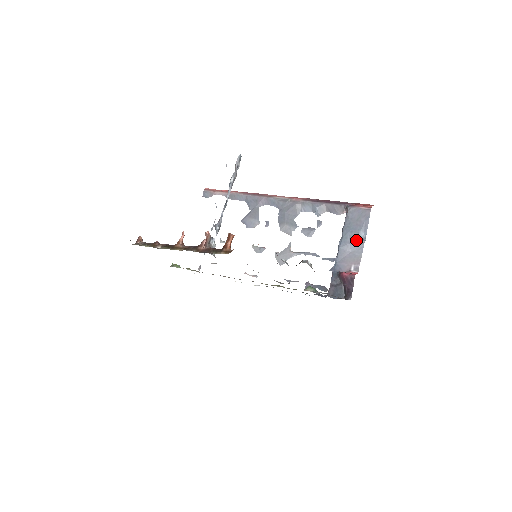
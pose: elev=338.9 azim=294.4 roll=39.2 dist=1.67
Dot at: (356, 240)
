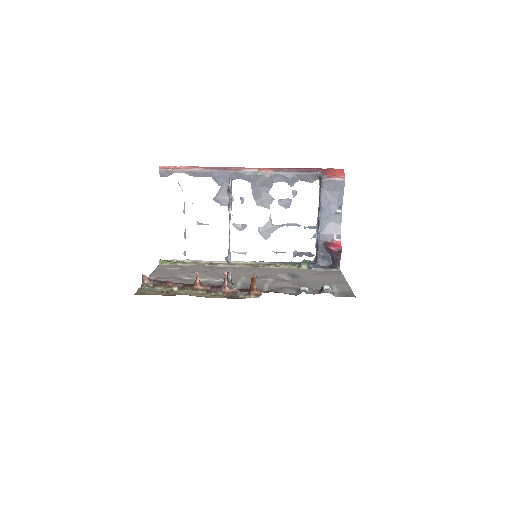
Dot at: (335, 211)
